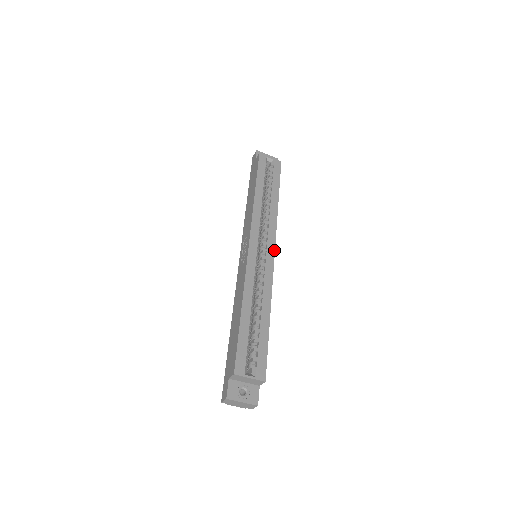
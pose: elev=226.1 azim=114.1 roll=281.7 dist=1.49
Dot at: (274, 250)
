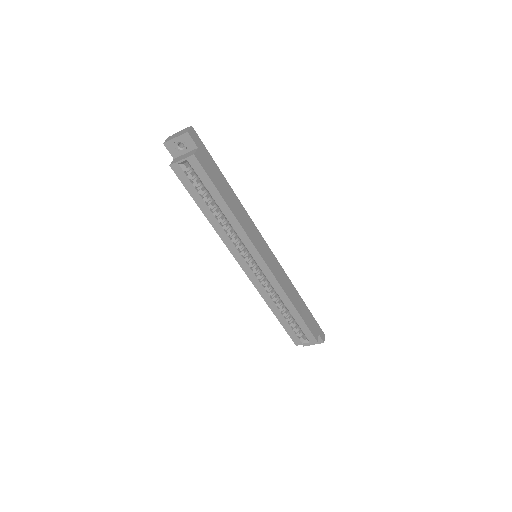
Dot at: (263, 260)
